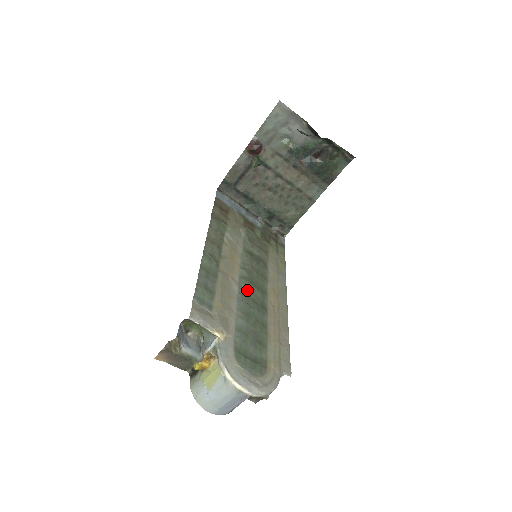
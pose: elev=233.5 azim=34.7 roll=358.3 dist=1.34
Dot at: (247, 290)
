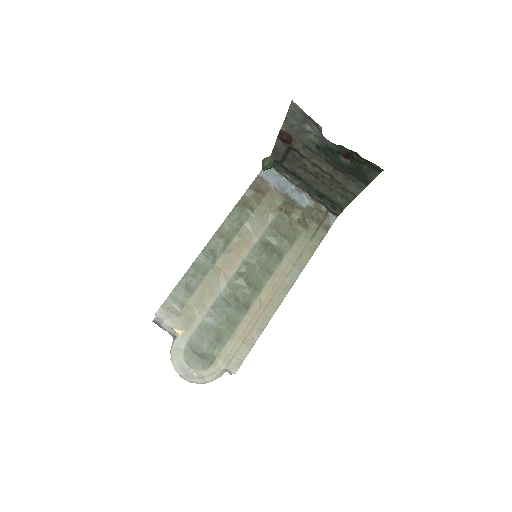
Dot at: (236, 287)
